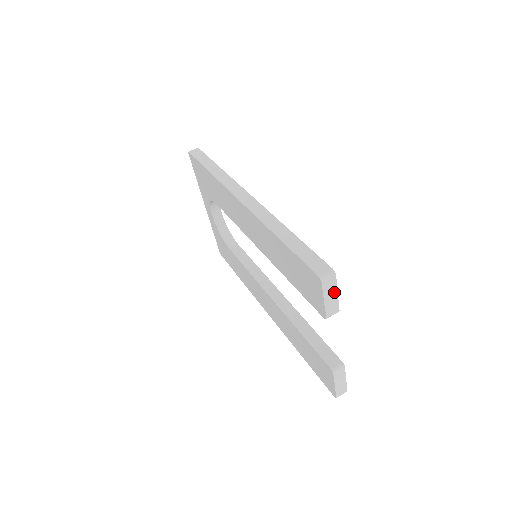
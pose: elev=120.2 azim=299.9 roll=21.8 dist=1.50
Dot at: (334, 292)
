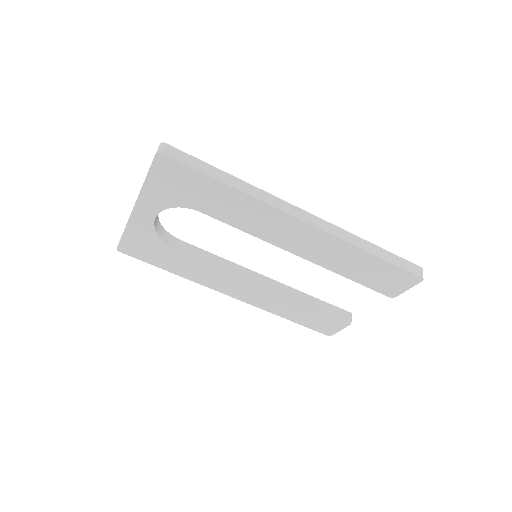
Dot at: occluded
